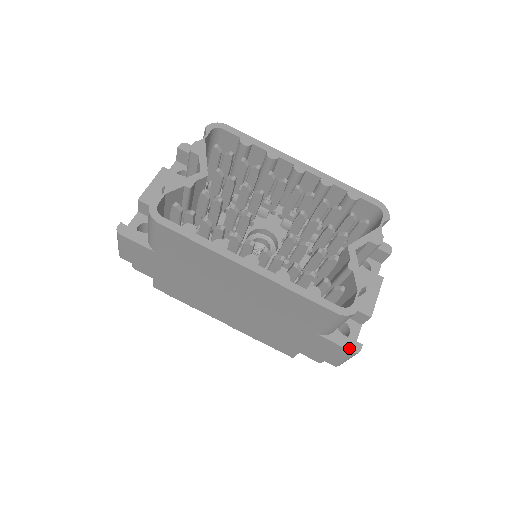
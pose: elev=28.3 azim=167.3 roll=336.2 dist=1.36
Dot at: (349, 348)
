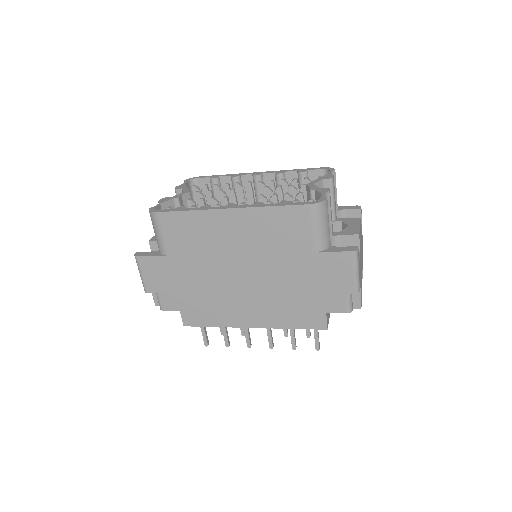
Dot at: (346, 250)
